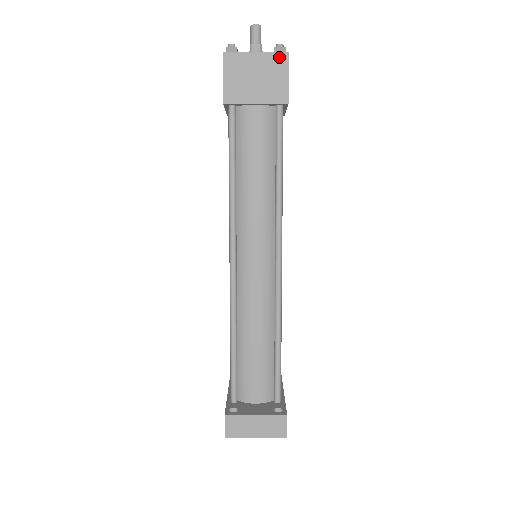
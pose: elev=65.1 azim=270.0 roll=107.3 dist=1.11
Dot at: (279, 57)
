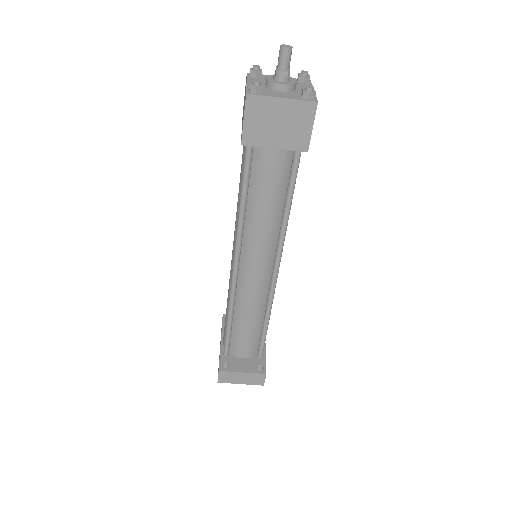
Dot at: (307, 105)
